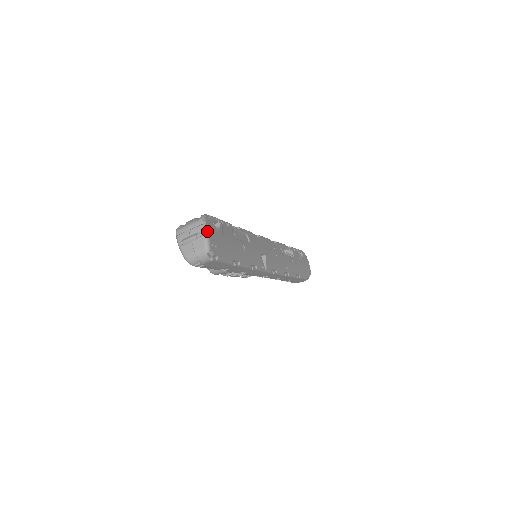
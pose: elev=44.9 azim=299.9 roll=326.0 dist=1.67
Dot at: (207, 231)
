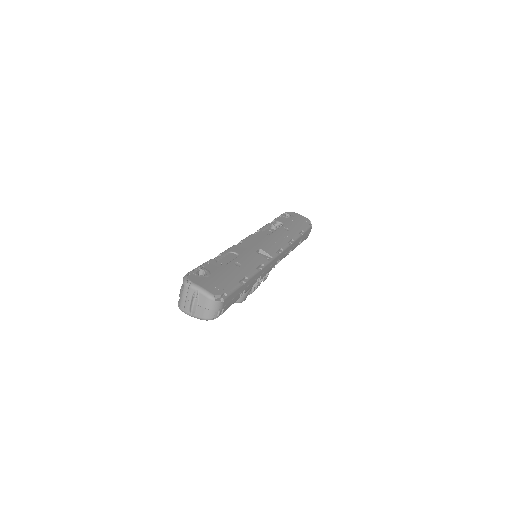
Dot at: (197, 286)
